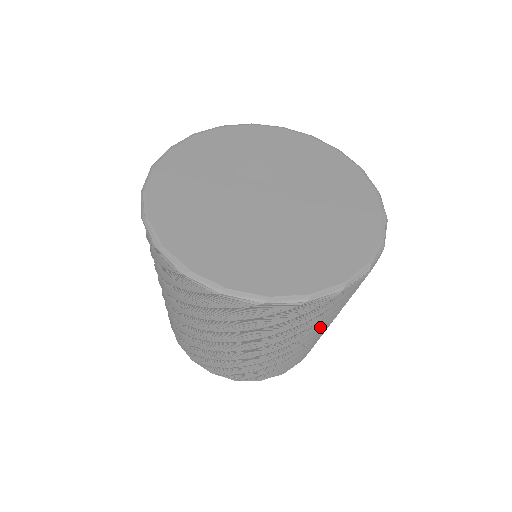
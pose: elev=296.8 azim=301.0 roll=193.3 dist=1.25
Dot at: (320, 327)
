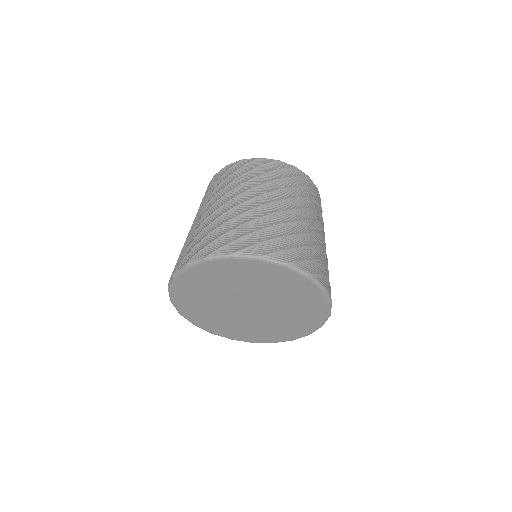
Dot at: occluded
